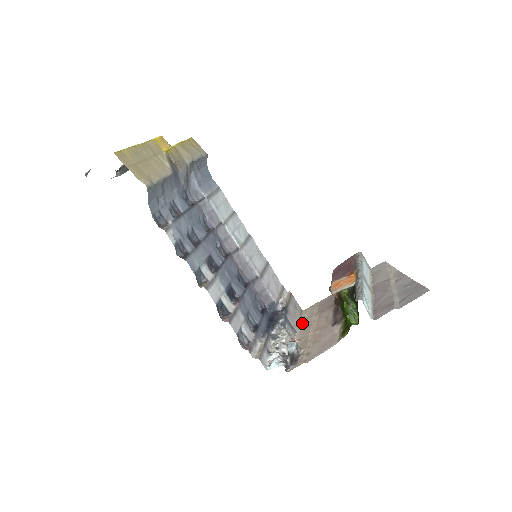
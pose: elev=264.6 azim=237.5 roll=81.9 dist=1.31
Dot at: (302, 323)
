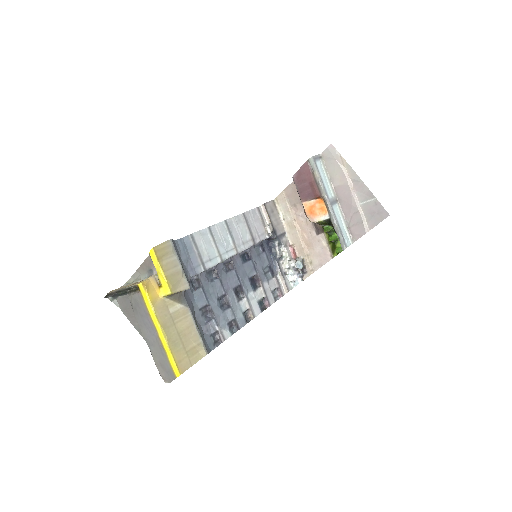
Dot at: (284, 221)
